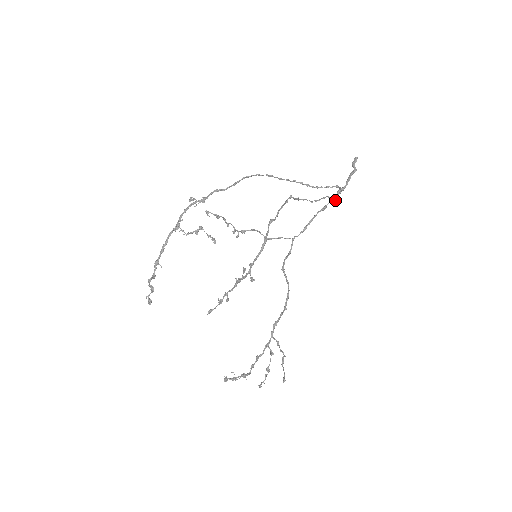
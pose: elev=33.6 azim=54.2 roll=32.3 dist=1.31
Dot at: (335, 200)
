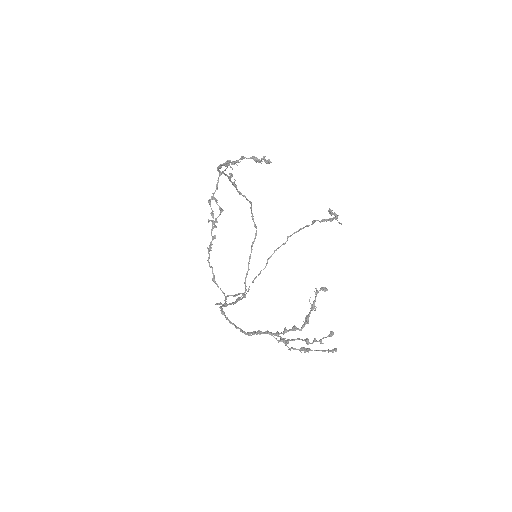
Dot at: occluded
